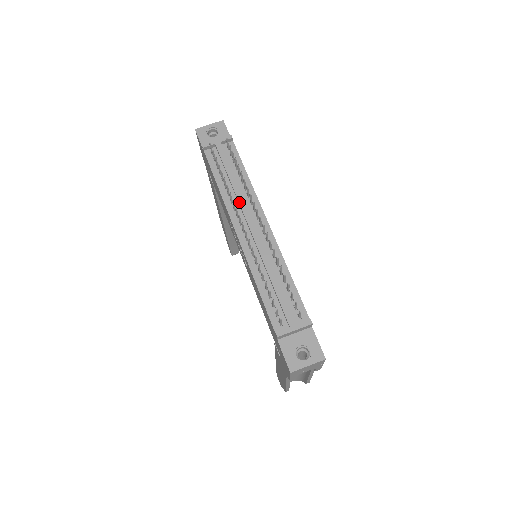
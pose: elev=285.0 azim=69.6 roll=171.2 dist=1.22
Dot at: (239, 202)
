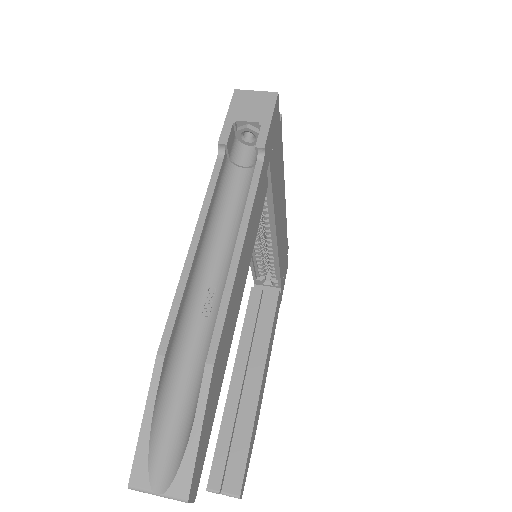
Dot at: occluded
